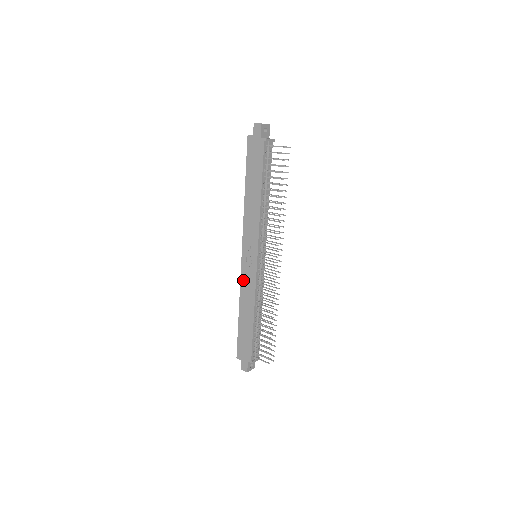
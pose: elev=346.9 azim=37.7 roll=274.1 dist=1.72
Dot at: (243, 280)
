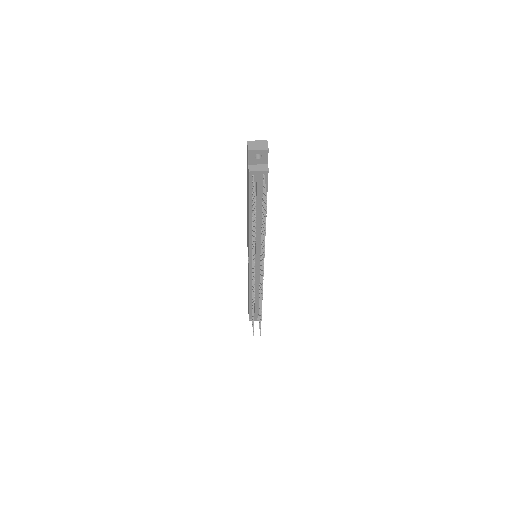
Dot at: occluded
